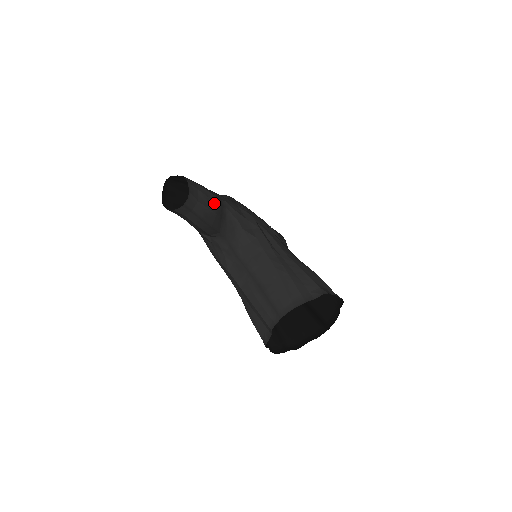
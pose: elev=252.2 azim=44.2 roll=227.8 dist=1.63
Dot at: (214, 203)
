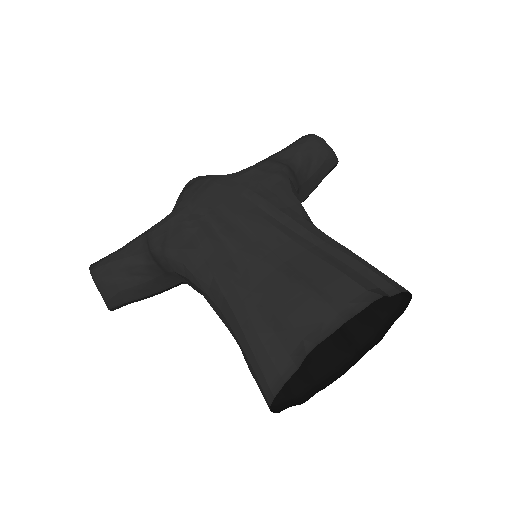
Dot at: (142, 269)
